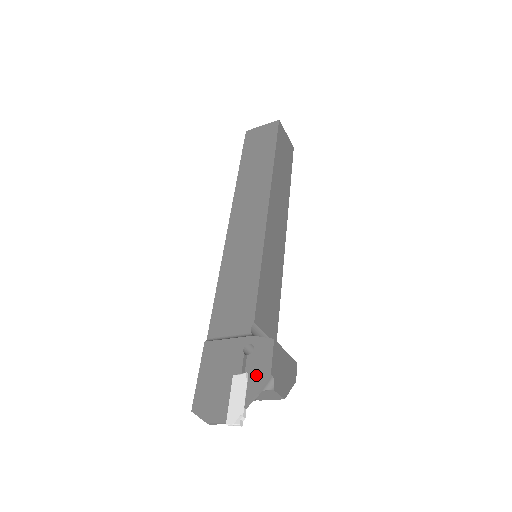
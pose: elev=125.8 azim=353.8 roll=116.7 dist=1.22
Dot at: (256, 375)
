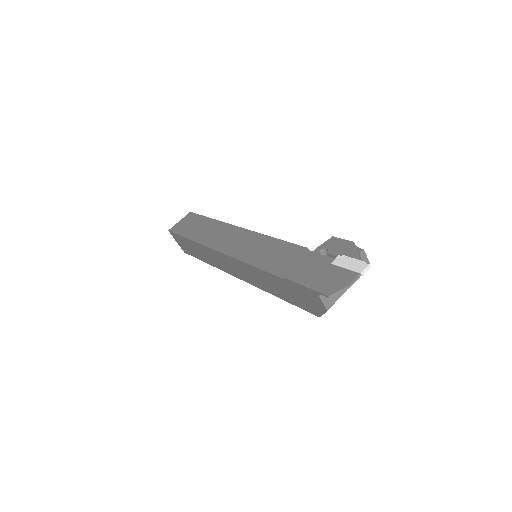
Dot at: (346, 250)
